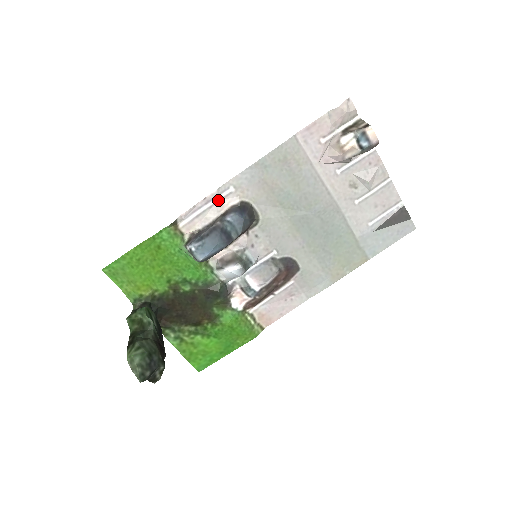
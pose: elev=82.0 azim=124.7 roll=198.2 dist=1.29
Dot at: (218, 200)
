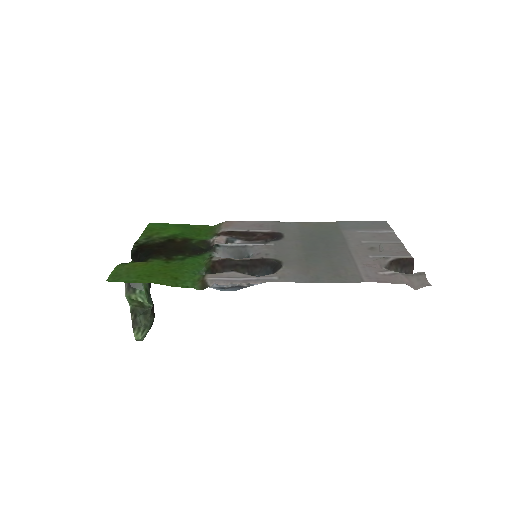
Dot at: (257, 277)
